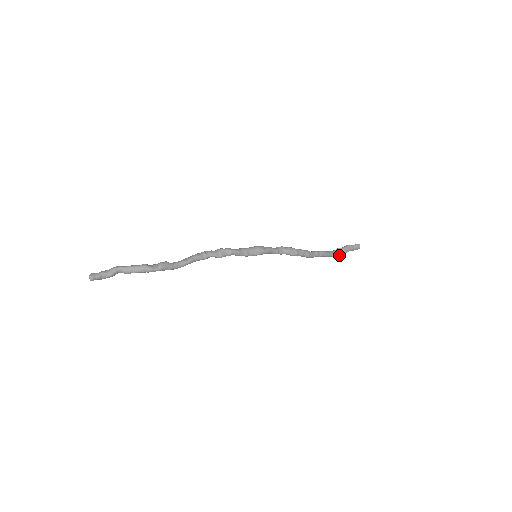
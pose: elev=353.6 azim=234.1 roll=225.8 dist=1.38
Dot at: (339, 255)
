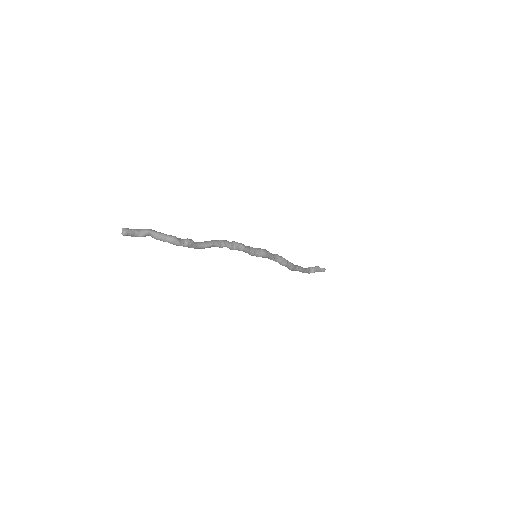
Dot at: (308, 273)
